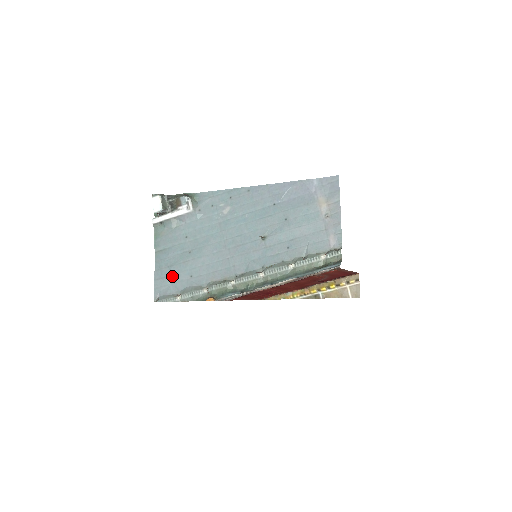
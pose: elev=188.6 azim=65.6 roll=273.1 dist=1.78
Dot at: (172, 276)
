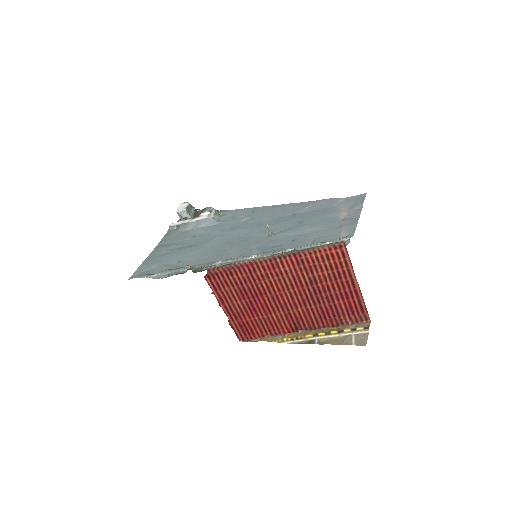
Dot at: (160, 261)
